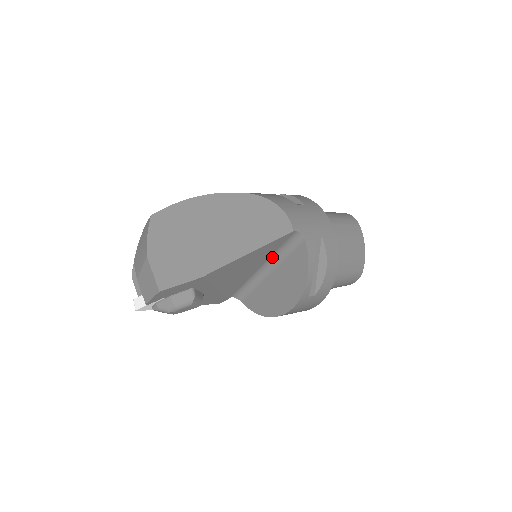
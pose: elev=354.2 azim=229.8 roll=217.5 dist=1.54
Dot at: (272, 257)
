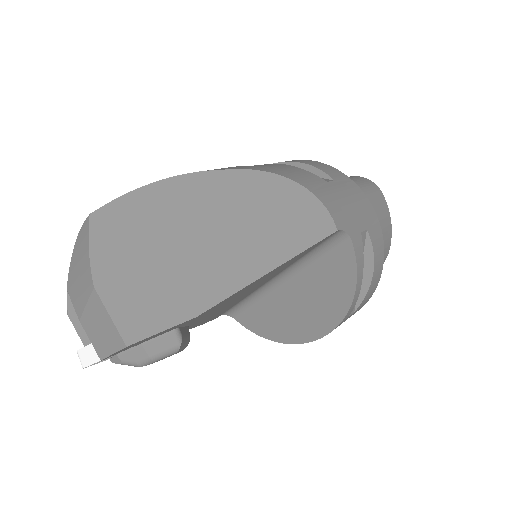
Dot at: (293, 264)
